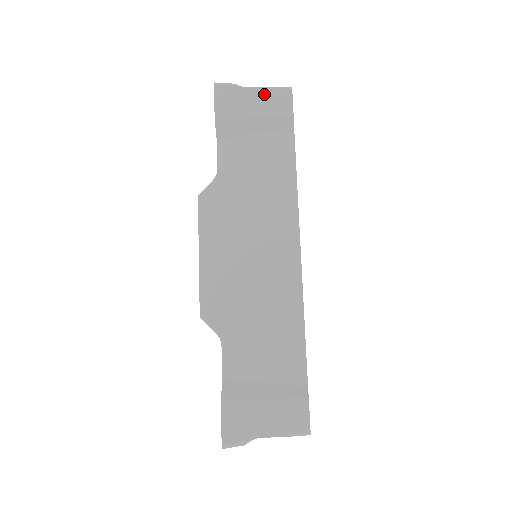
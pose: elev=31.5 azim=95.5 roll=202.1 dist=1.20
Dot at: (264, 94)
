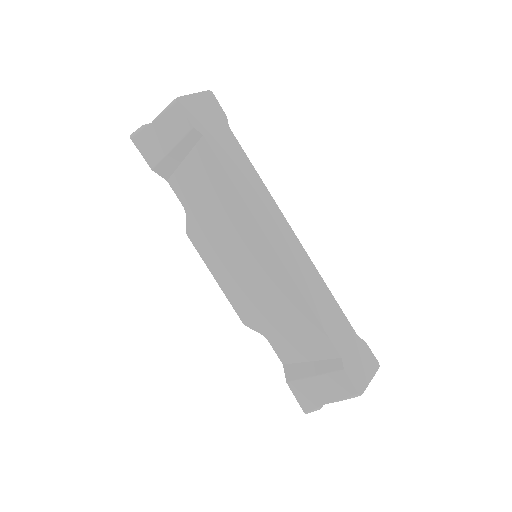
Dot at: (163, 122)
